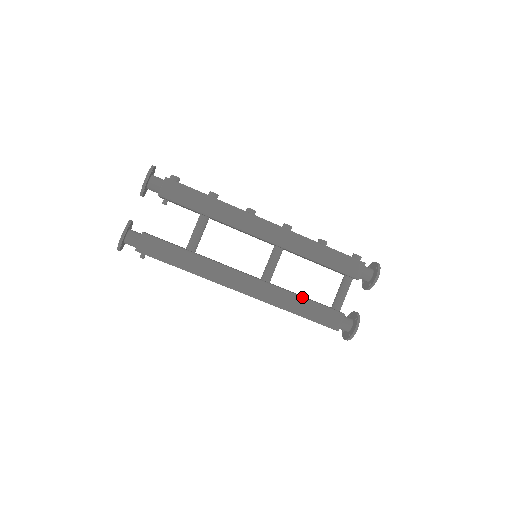
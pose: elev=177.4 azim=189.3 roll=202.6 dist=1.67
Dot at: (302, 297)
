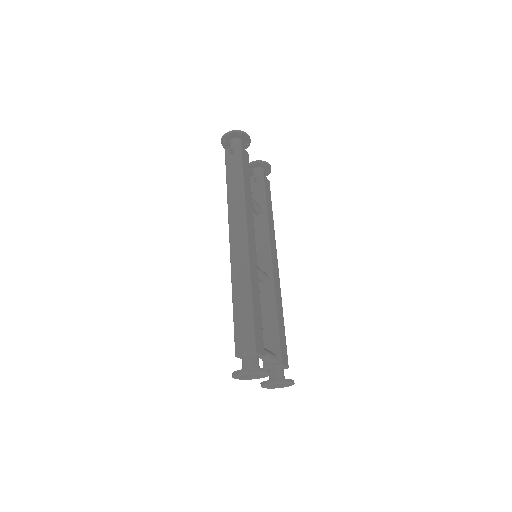
Dot at: occluded
